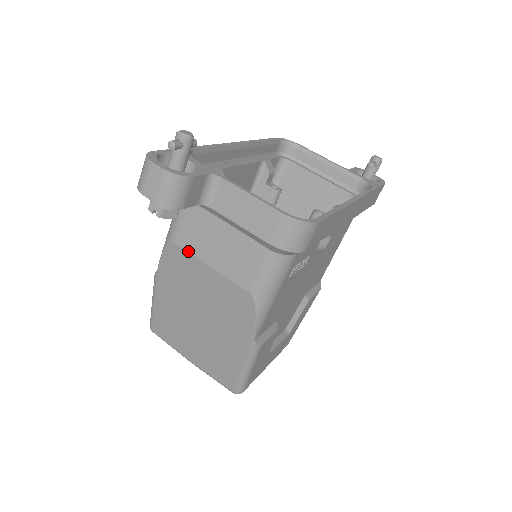
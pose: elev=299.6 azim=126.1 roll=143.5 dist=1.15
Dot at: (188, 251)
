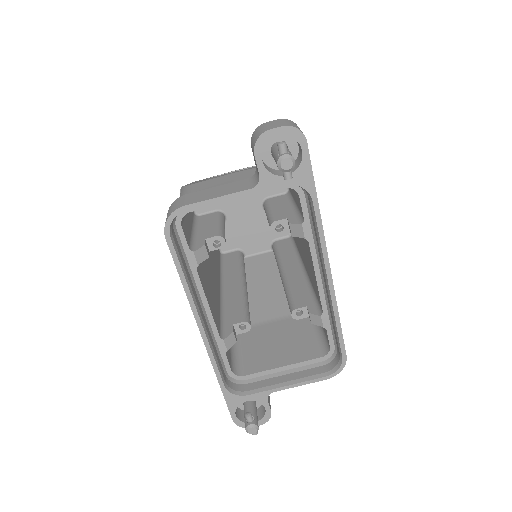
Dot at: occluded
